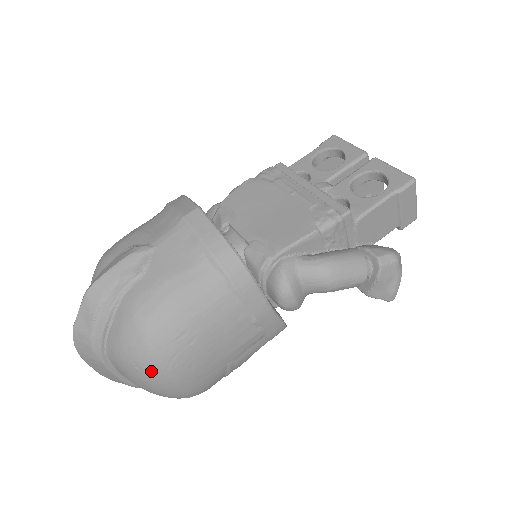
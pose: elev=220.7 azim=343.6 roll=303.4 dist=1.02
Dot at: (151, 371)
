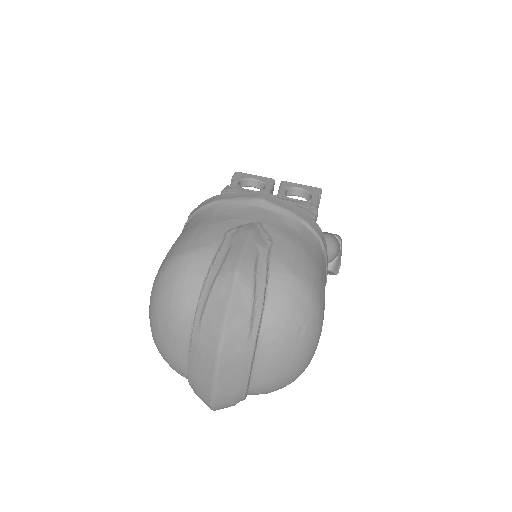
Dot at: (311, 332)
